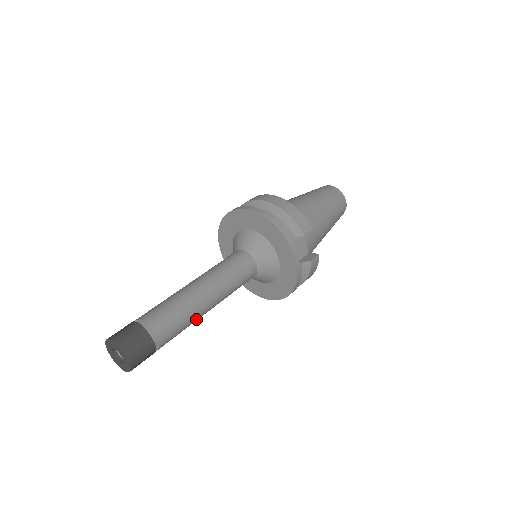
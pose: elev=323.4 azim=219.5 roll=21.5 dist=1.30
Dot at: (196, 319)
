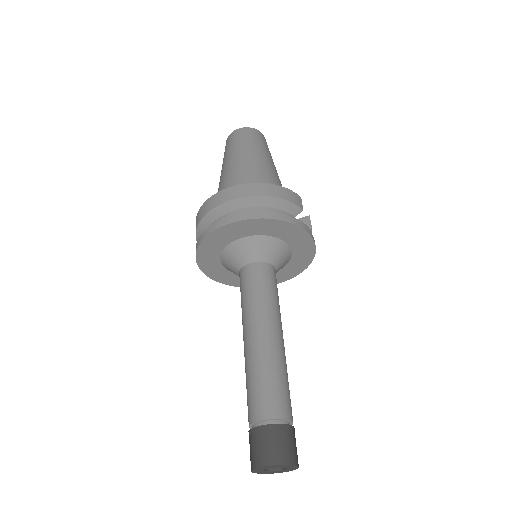
Dot at: occluded
